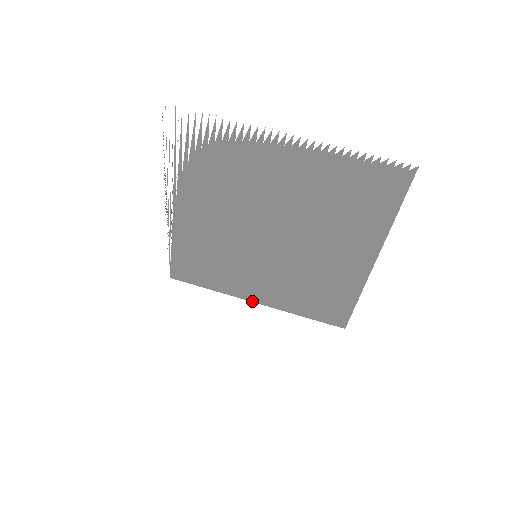
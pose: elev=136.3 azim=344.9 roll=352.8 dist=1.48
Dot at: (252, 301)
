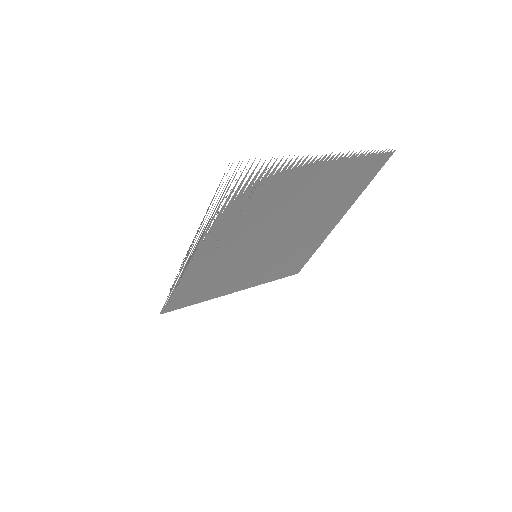
Dot at: occluded
